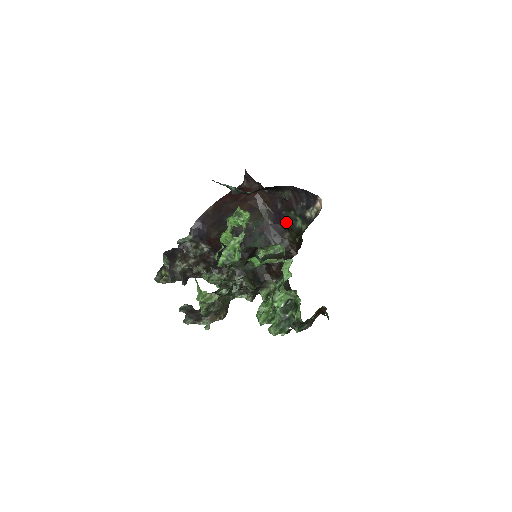
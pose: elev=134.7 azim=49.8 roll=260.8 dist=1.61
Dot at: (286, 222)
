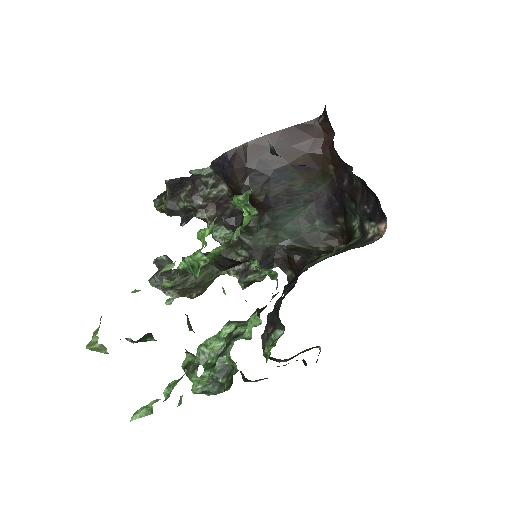
Dot at: (345, 207)
